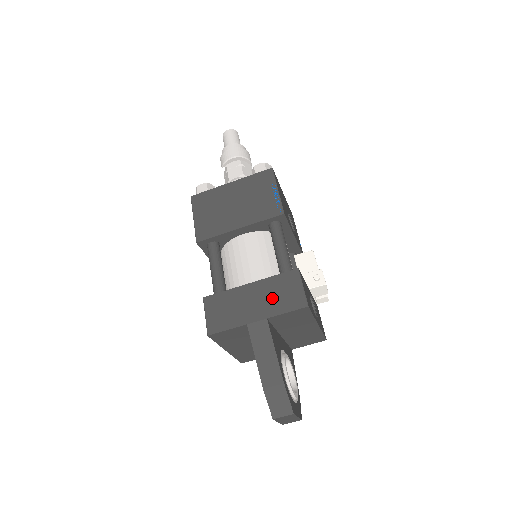
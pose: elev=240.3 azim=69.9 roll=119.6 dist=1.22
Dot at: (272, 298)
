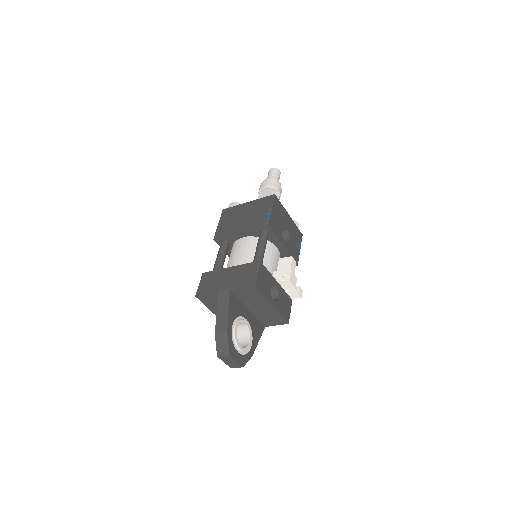
Dot at: (238, 277)
